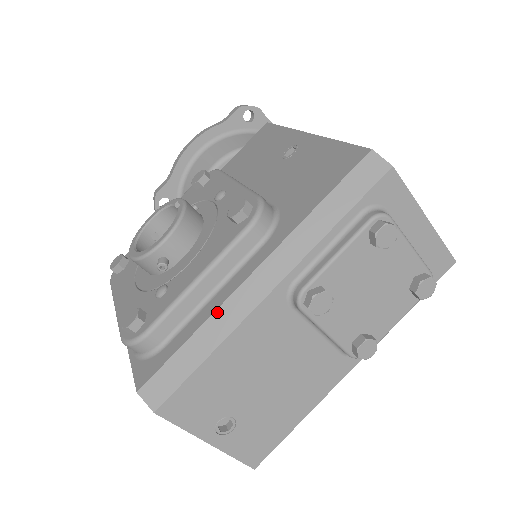
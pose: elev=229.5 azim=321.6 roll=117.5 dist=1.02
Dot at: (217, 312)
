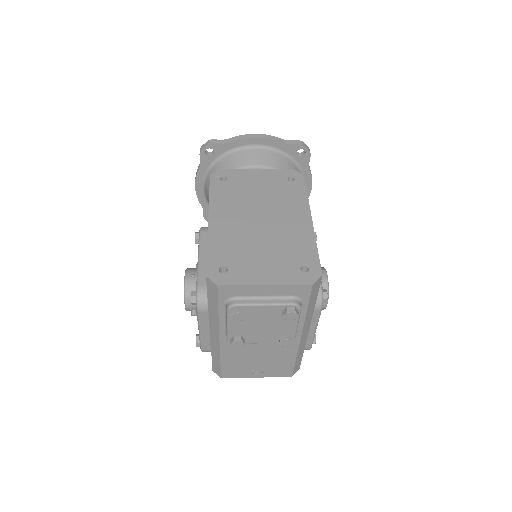
Dot at: (211, 345)
